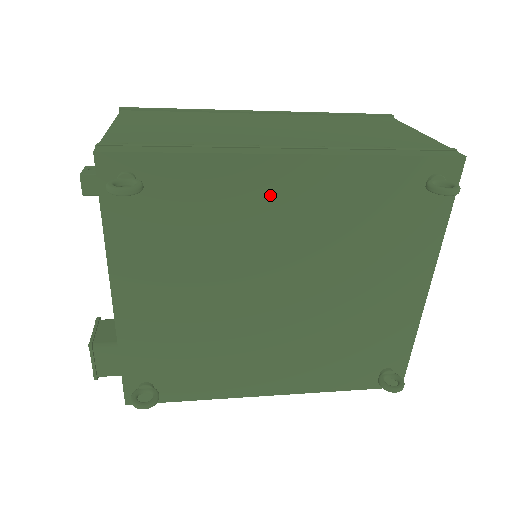
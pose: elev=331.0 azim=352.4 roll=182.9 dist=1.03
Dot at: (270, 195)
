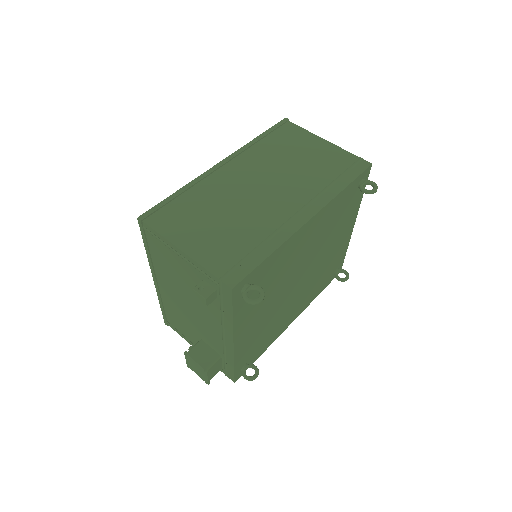
Dot at: (301, 242)
